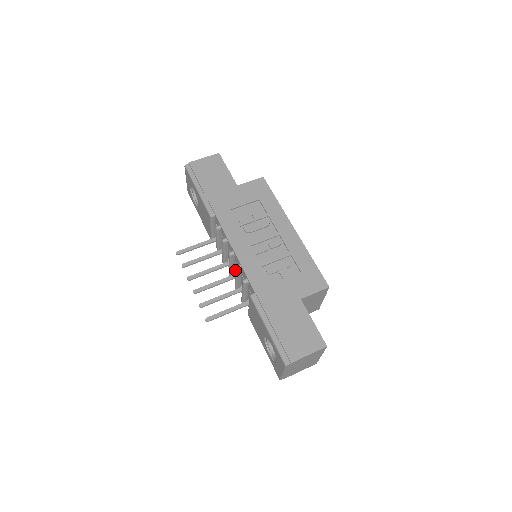
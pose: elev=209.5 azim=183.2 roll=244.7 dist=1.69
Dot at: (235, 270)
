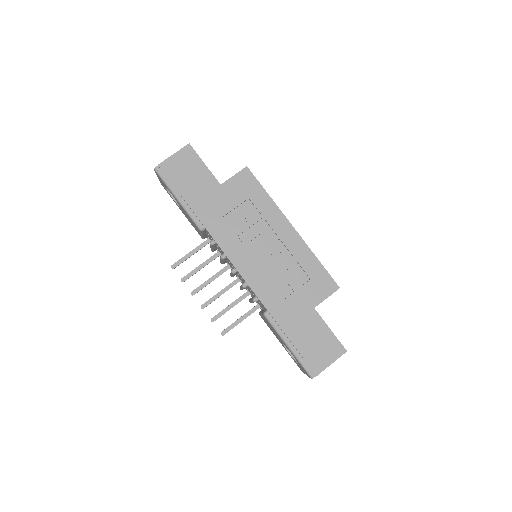
Dot at: occluded
